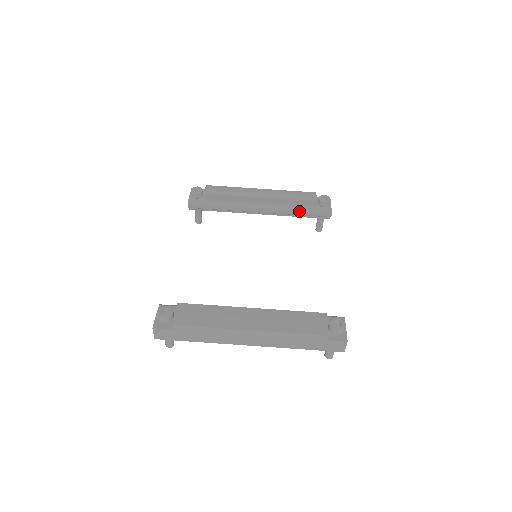
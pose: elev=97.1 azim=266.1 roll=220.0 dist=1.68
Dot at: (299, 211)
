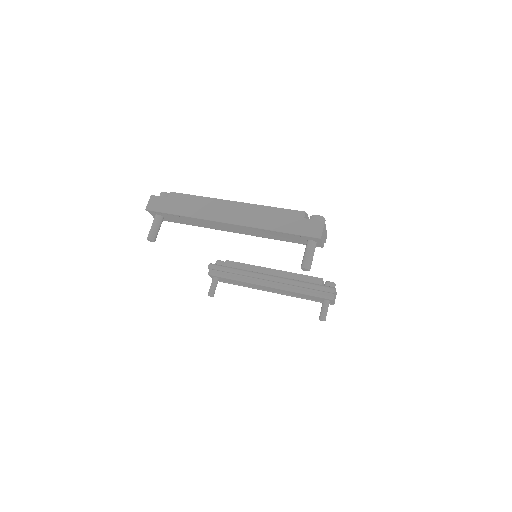
Dot at: (305, 282)
